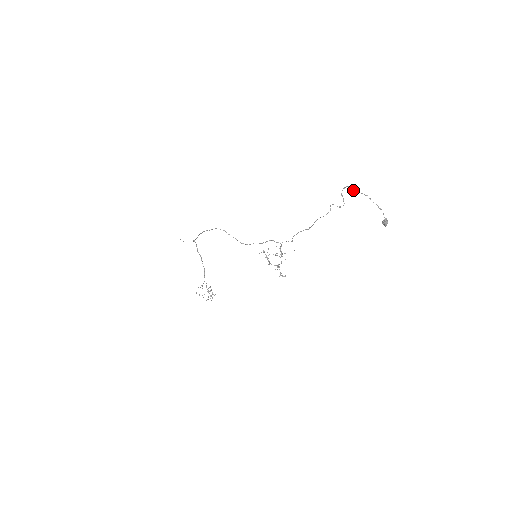
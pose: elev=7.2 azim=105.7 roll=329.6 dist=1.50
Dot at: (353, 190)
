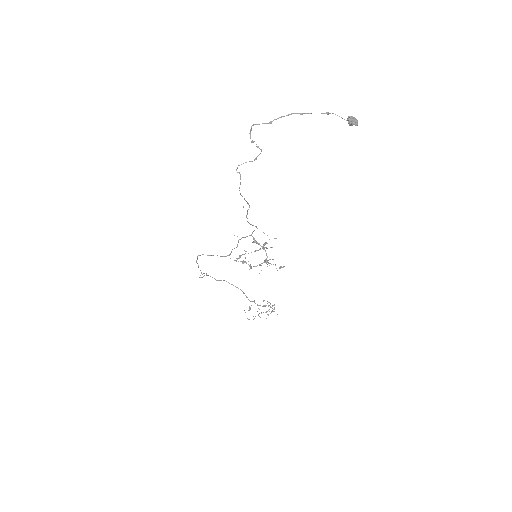
Dot at: occluded
